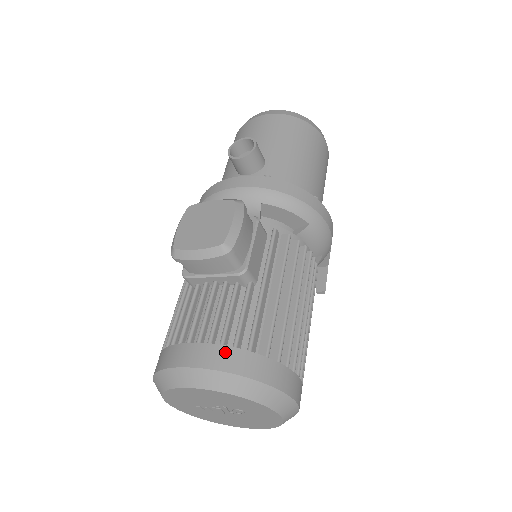
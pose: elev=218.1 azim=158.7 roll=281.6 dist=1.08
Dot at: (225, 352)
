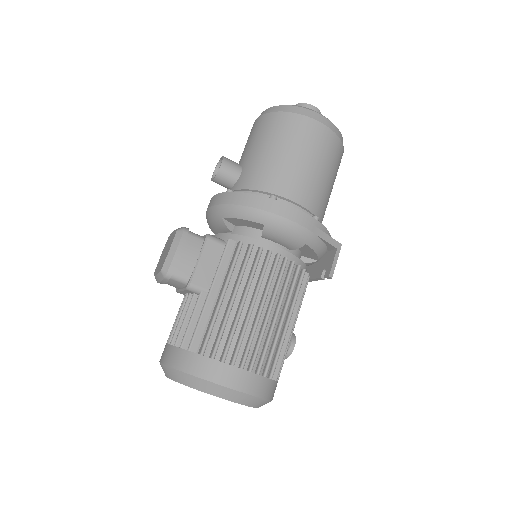
Dot at: (174, 352)
